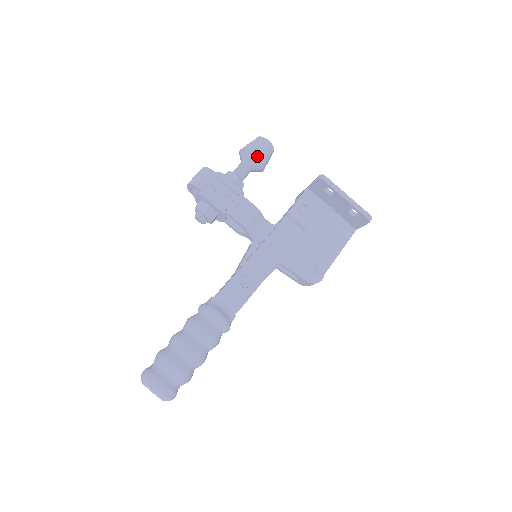
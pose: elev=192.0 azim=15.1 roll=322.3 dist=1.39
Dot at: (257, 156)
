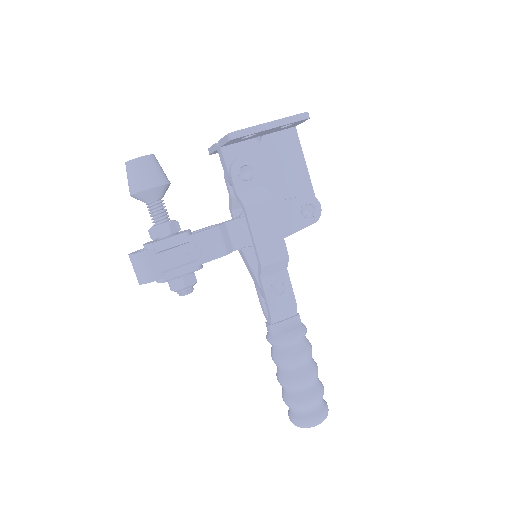
Dot at: (156, 188)
